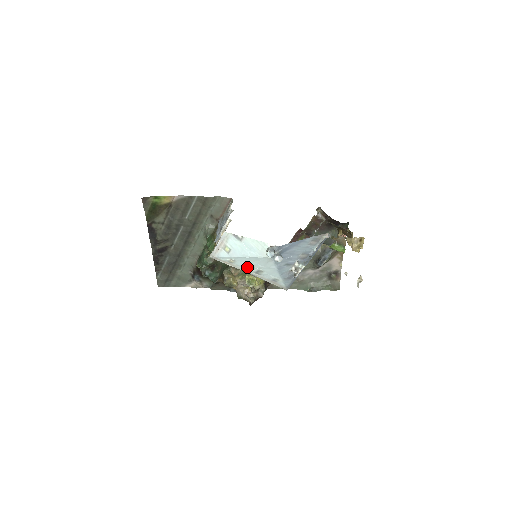
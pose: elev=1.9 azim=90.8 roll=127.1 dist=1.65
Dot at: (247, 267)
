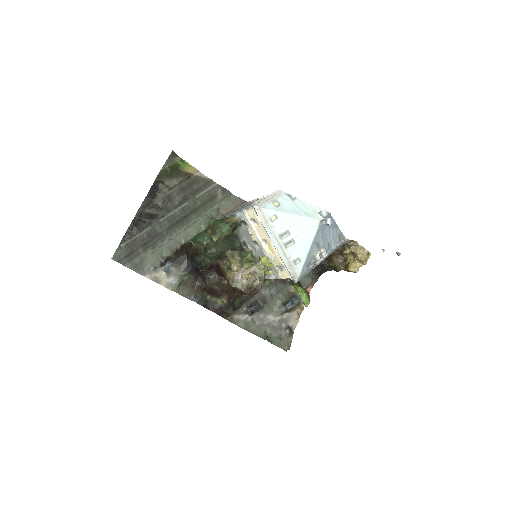
Dot at: (283, 232)
